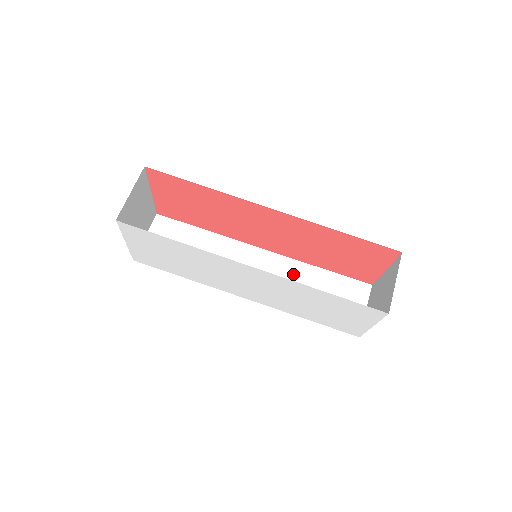
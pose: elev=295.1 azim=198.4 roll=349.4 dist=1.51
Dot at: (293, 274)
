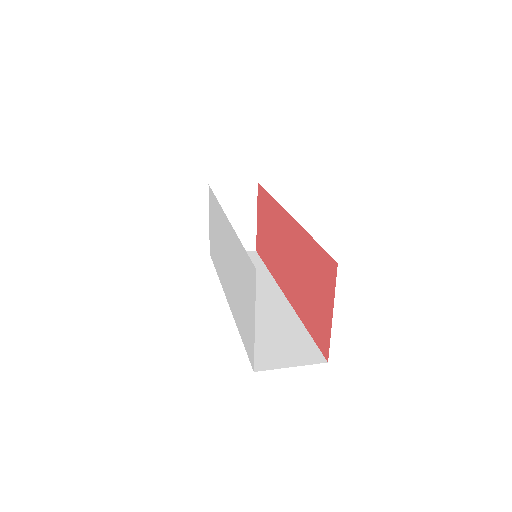
Dot at: (278, 313)
